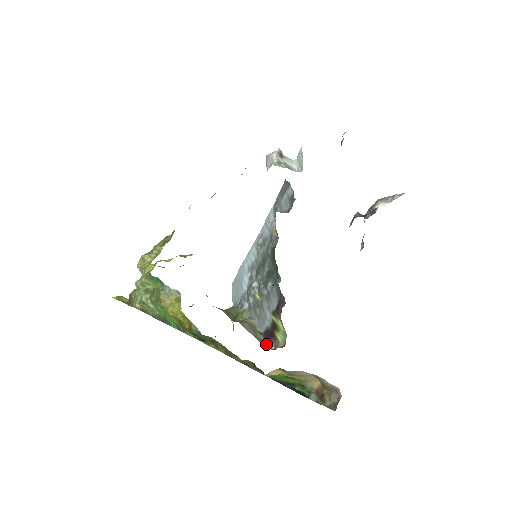
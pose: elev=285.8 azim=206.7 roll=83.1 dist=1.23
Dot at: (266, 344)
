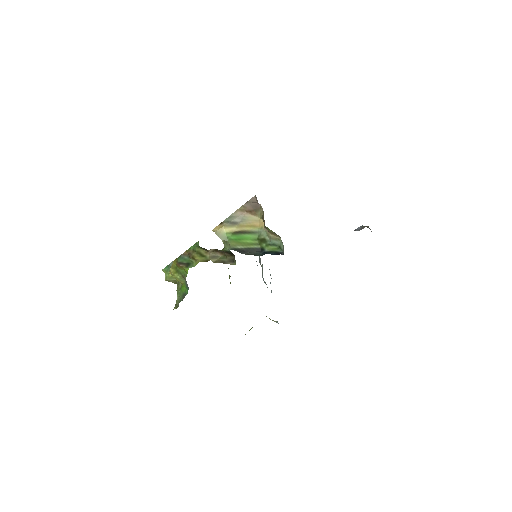
Dot at: occluded
